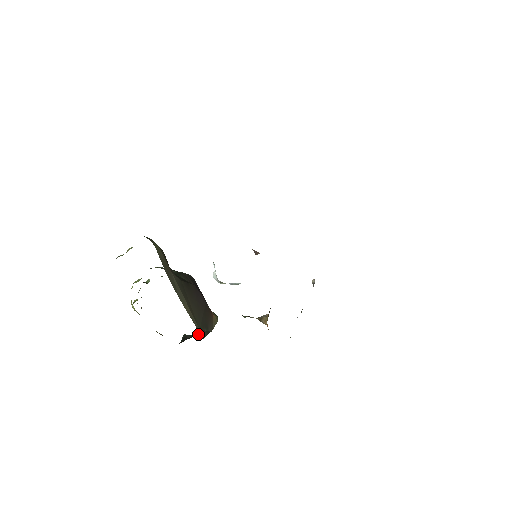
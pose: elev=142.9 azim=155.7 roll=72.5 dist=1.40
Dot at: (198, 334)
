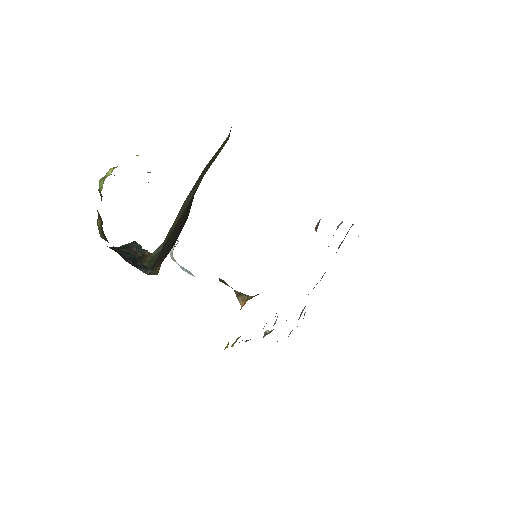
Dot at: (153, 253)
